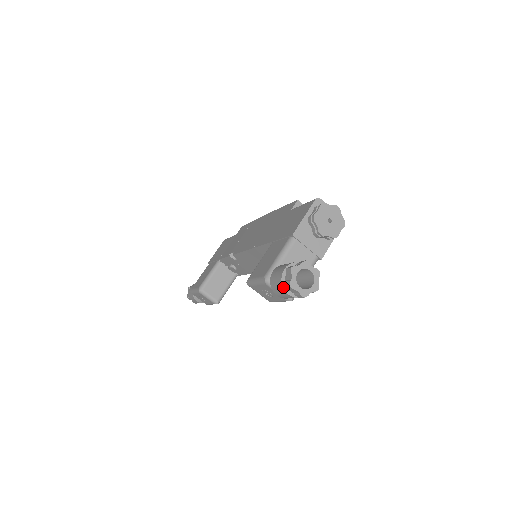
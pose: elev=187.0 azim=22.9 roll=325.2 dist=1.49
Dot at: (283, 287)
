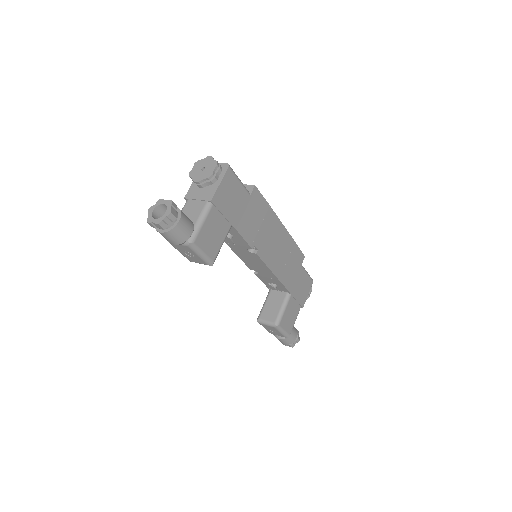
Dot at: (156, 230)
